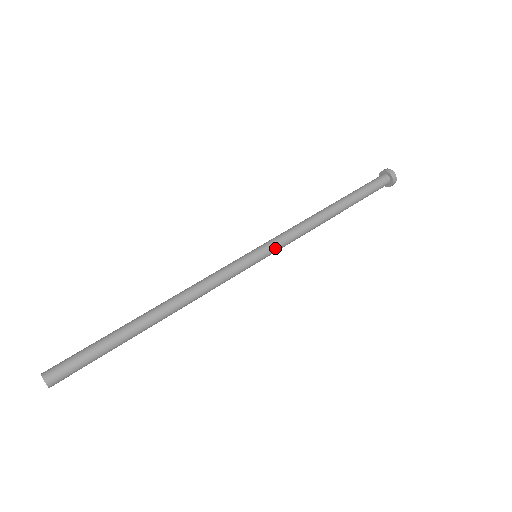
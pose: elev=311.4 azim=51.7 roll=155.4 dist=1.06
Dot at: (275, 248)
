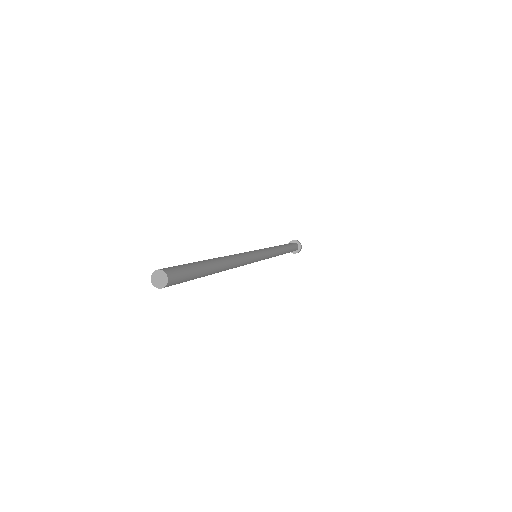
Dot at: (266, 255)
